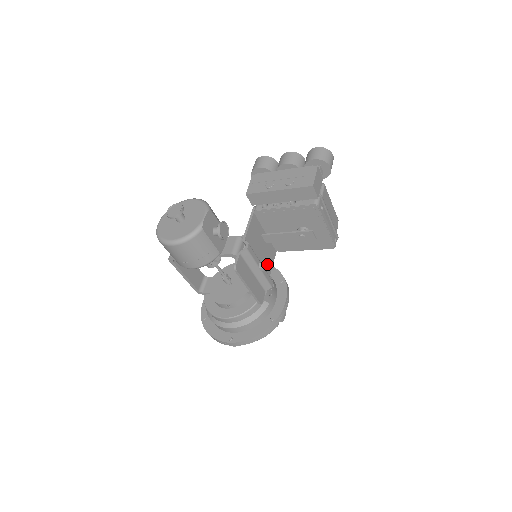
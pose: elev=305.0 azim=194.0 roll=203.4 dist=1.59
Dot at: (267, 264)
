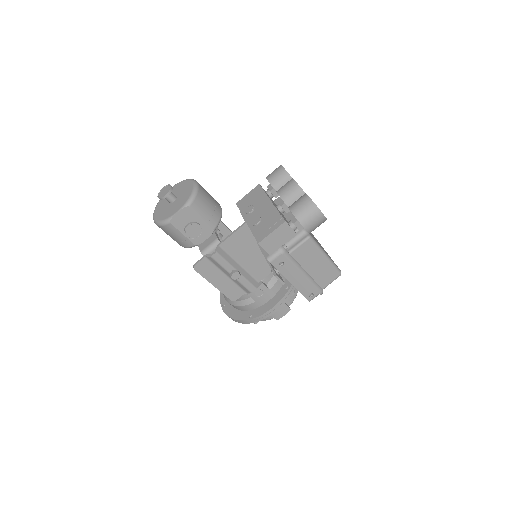
Dot at: (260, 270)
